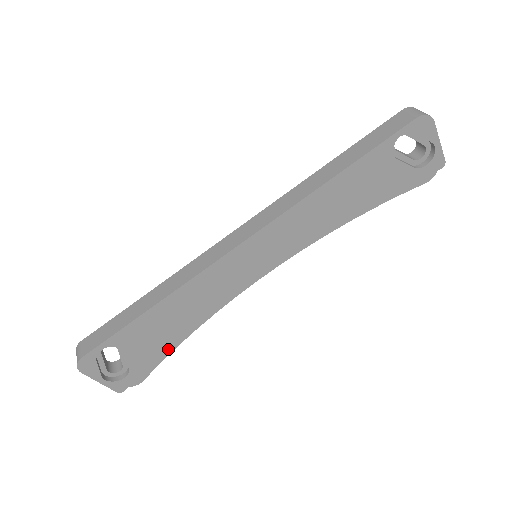
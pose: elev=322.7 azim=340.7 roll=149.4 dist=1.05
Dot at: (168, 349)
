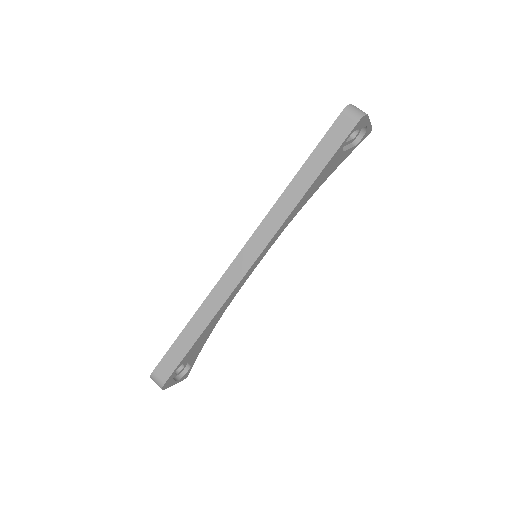
Dot at: occluded
